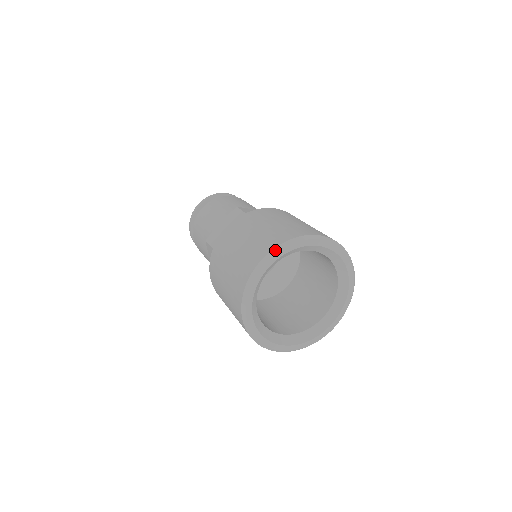
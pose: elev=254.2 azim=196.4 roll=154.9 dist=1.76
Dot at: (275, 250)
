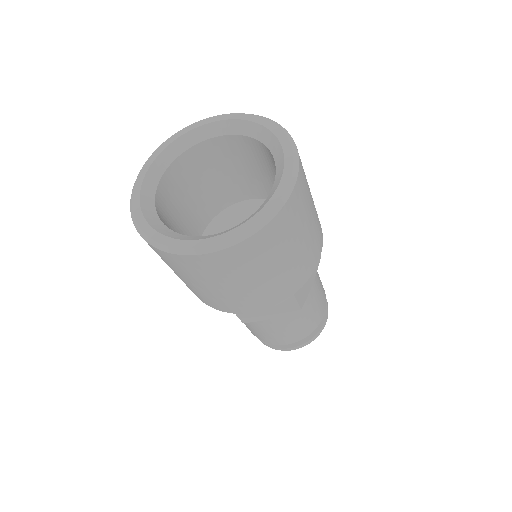
Dot at: (152, 154)
